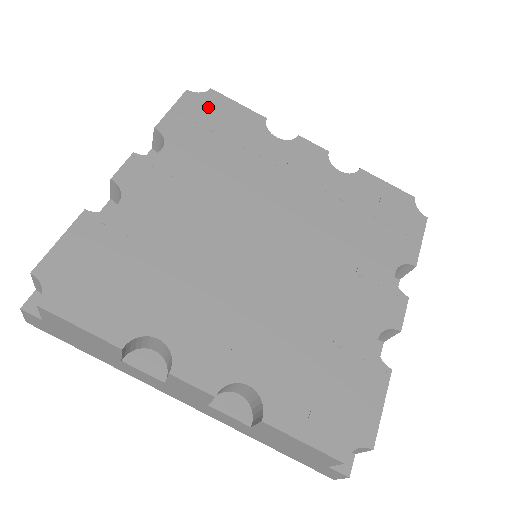
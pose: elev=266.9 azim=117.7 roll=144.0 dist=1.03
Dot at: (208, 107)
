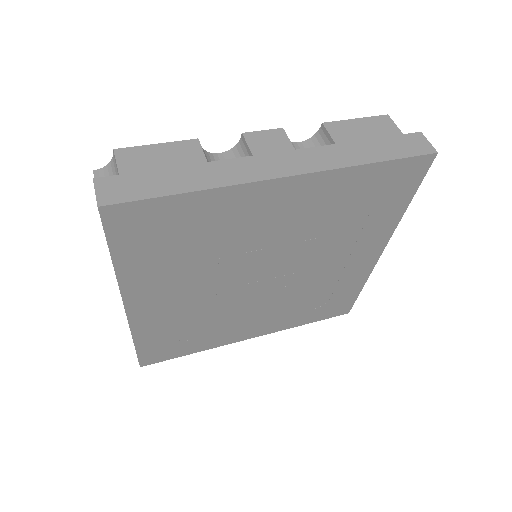
Dot at: occluded
